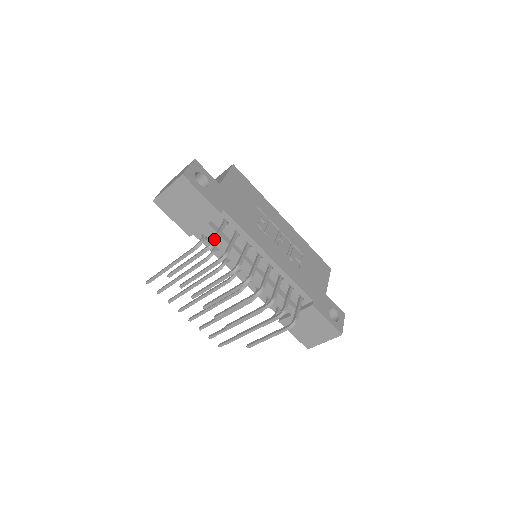
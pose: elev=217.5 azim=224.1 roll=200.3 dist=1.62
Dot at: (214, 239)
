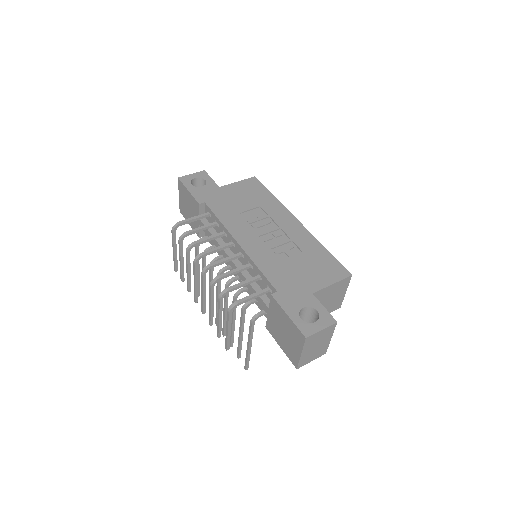
Dot at: (179, 222)
